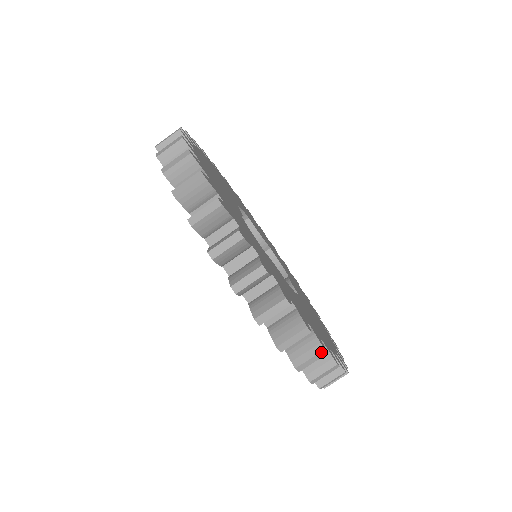
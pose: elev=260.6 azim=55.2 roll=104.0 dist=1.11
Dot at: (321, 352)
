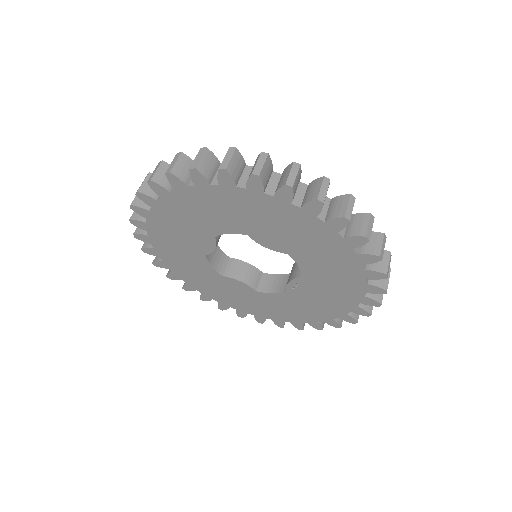
Dot at: (350, 197)
